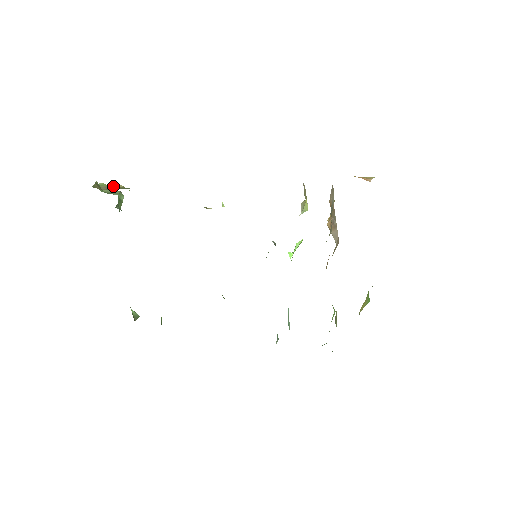
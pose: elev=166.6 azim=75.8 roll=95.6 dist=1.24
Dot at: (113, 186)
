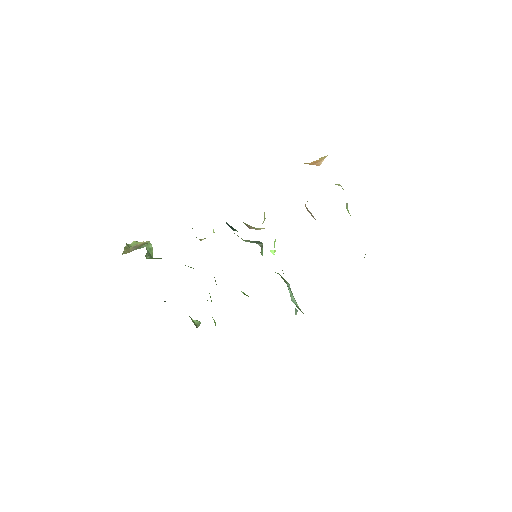
Dot at: (138, 244)
